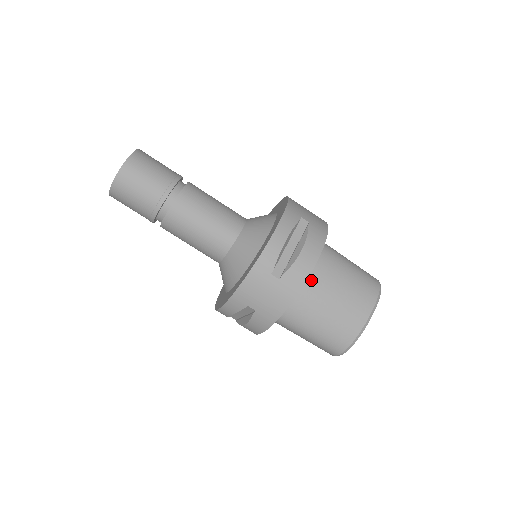
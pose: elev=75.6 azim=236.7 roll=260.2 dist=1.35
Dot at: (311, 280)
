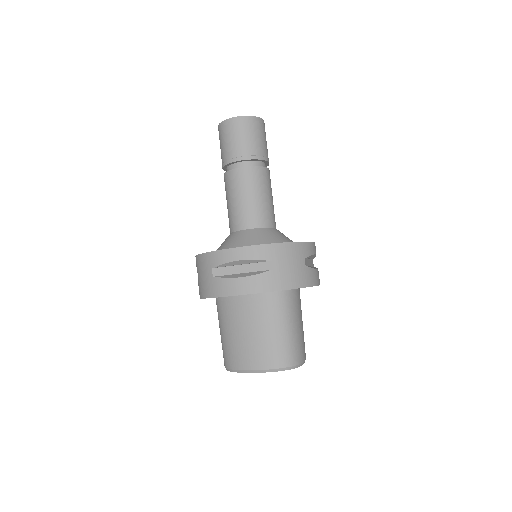
Dot at: (242, 304)
